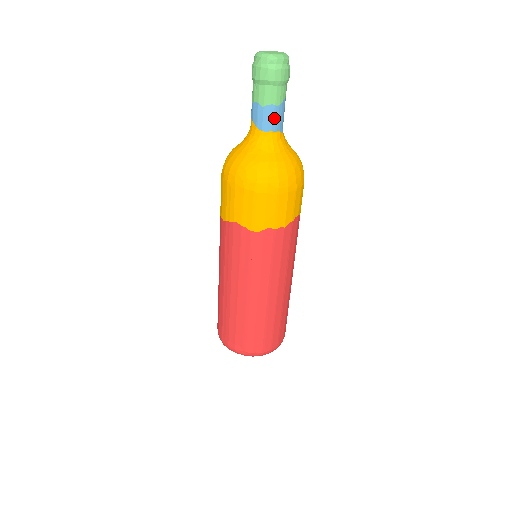
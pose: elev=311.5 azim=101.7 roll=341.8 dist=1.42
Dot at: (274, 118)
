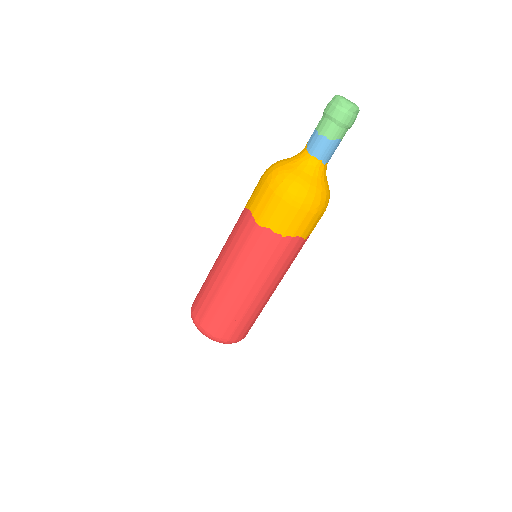
Dot at: (322, 148)
